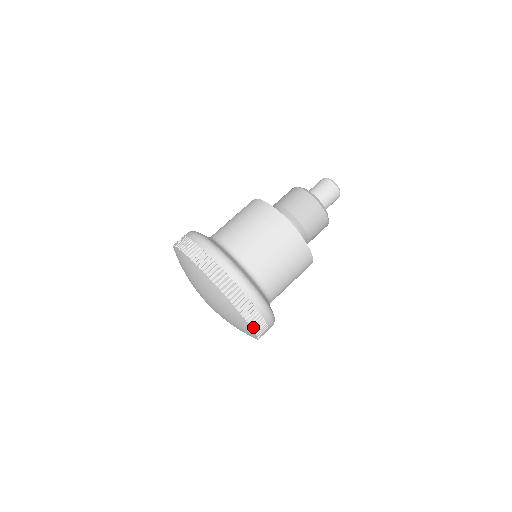
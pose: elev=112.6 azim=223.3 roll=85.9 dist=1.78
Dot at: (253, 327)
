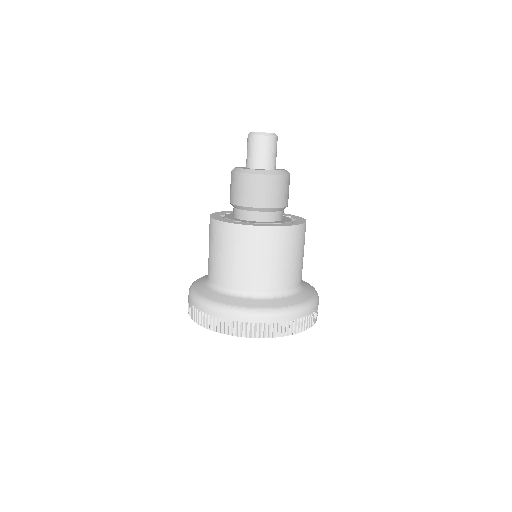
Dot at: (312, 324)
